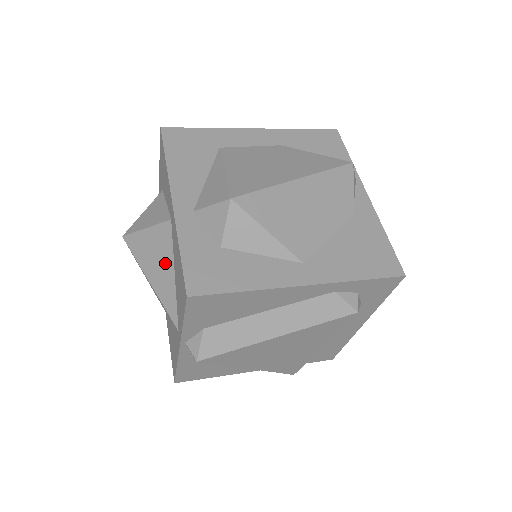
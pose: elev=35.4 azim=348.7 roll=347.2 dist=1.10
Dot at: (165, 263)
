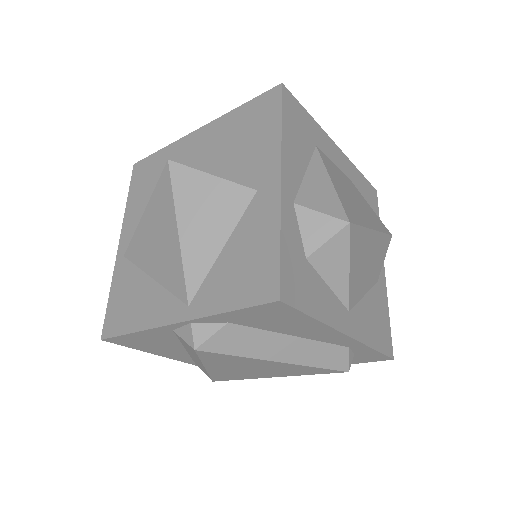
Dot at: (217, 227)
